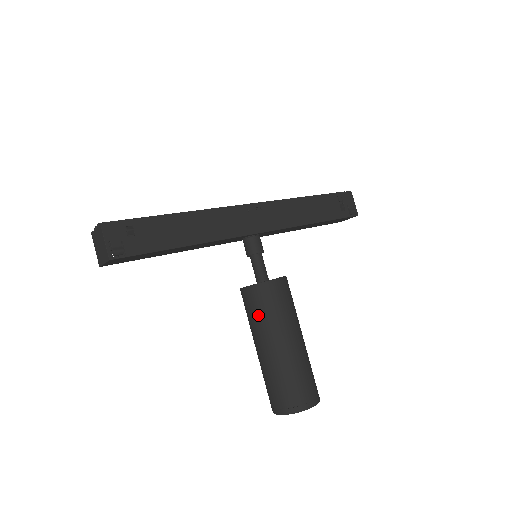
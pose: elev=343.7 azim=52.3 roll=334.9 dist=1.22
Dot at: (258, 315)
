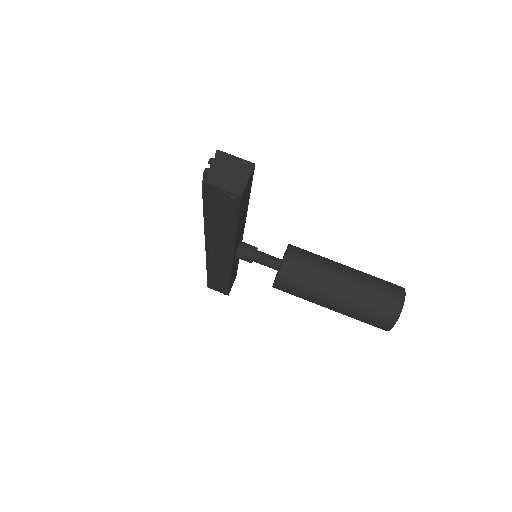
Dot at: (314, 261)
